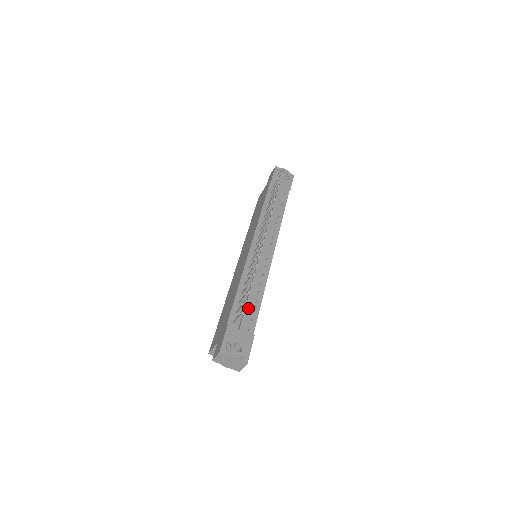
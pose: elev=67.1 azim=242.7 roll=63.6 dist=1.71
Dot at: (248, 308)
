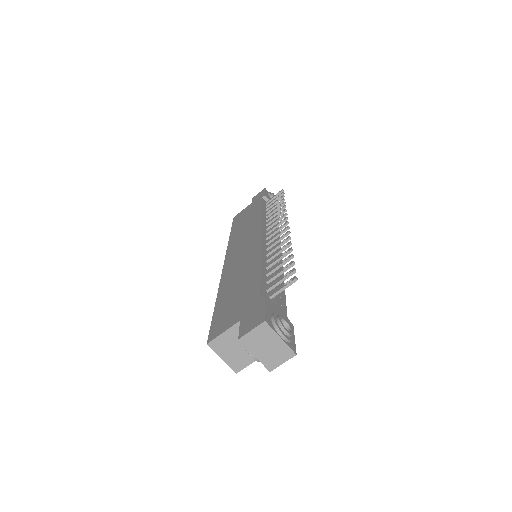
Dot at: occluded
